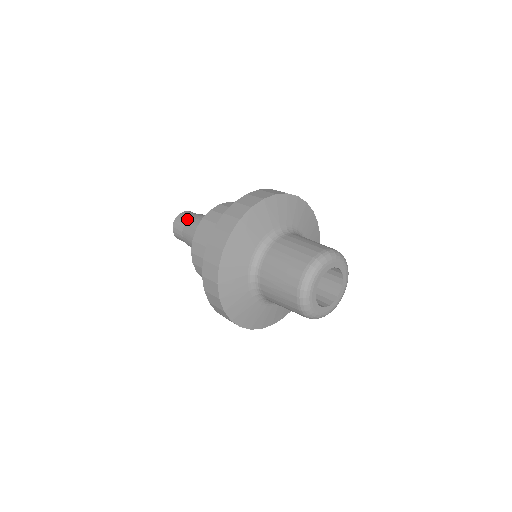
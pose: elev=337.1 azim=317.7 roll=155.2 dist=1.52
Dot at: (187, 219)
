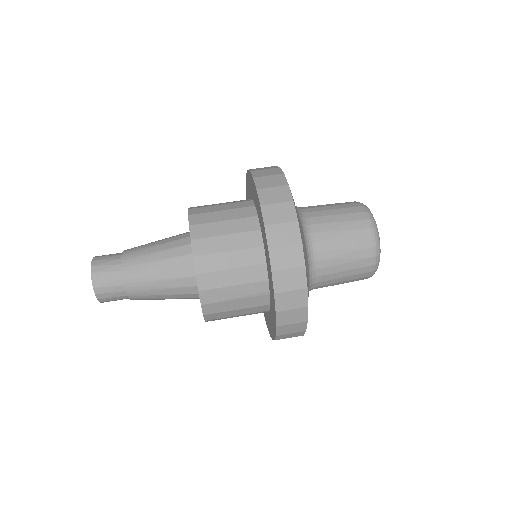
Dot at: (118, 259)
